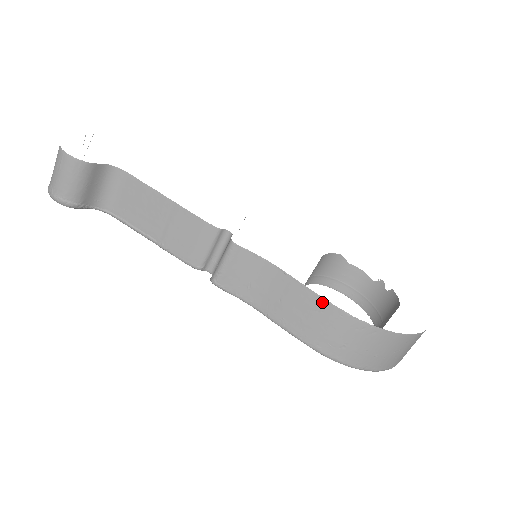
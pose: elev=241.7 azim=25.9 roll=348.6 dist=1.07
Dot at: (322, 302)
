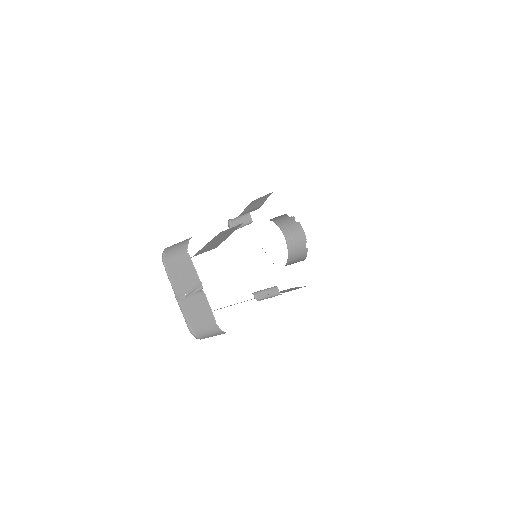
Dot at: occluded
